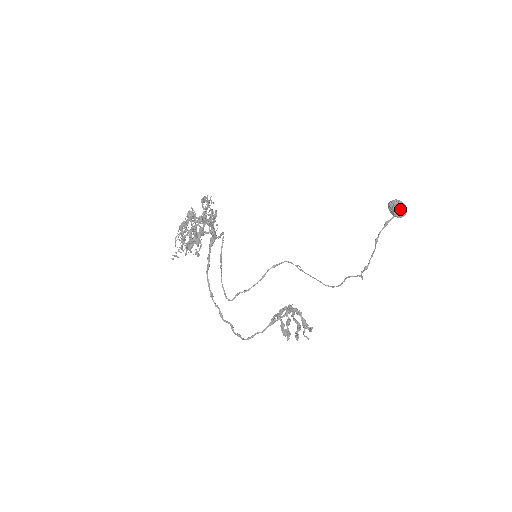
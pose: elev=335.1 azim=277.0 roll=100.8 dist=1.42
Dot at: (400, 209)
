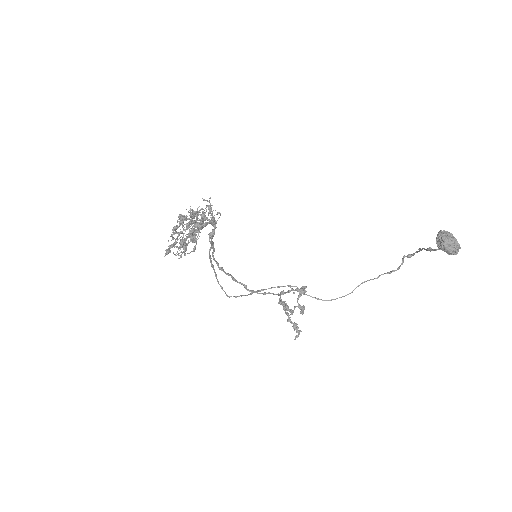
Dot at: (446, 251)
